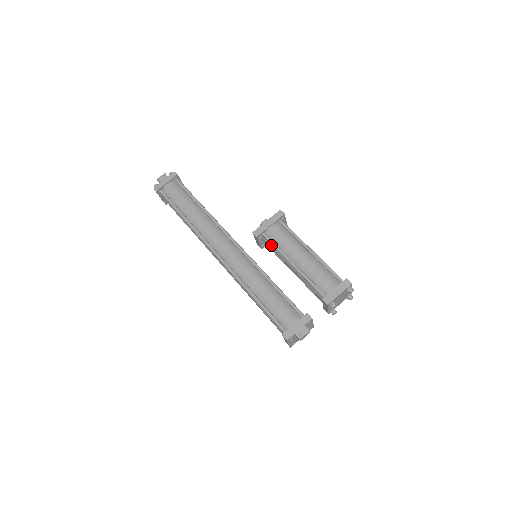
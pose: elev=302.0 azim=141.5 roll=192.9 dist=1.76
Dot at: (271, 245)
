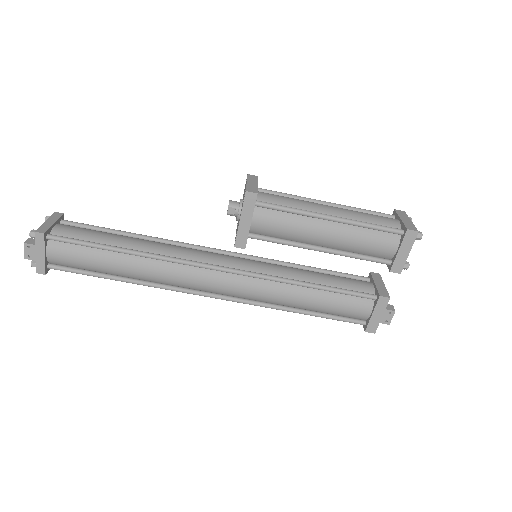
Dot at: occluded
